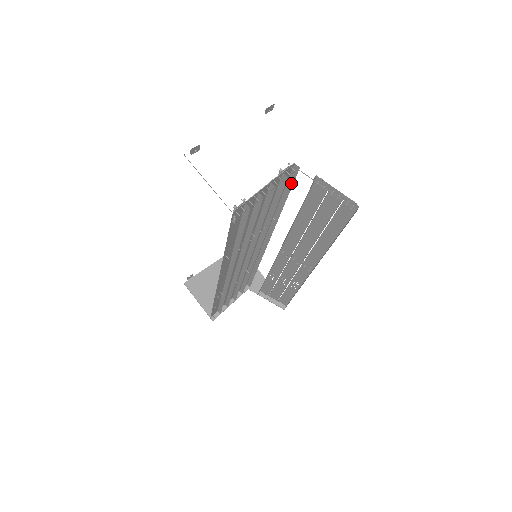
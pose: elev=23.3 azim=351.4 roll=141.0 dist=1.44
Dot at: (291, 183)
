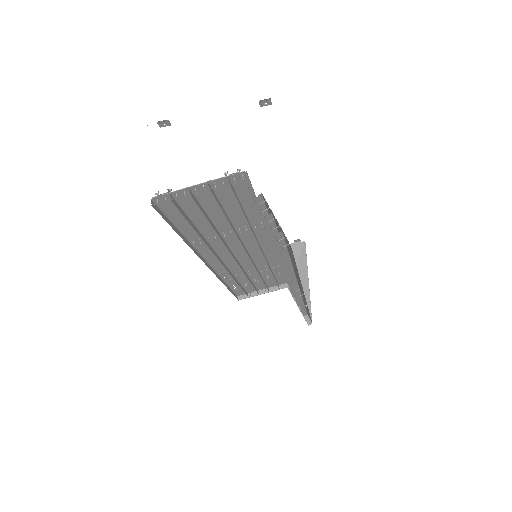
Dot at: occluded
